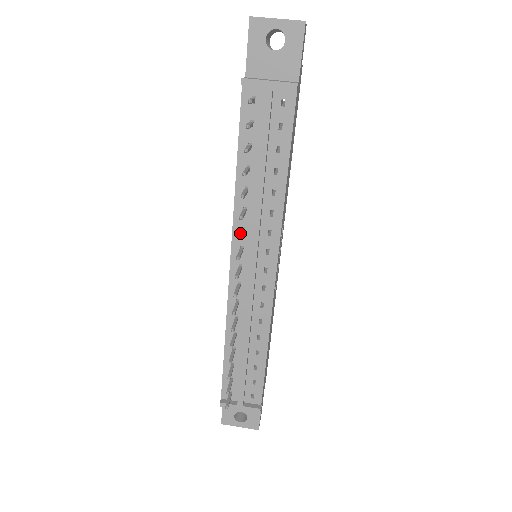
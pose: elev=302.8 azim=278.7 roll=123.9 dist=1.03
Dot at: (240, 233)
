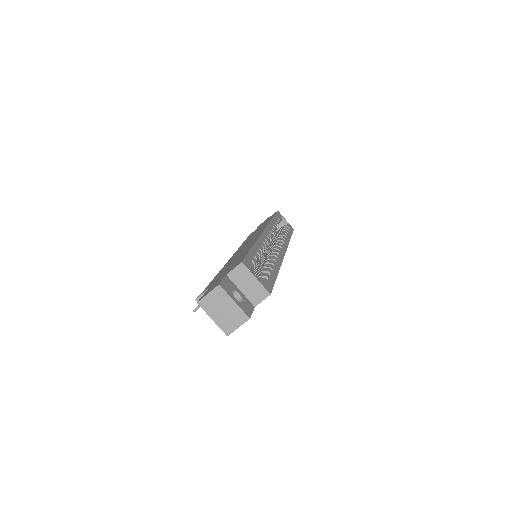
Dot at: occluded
